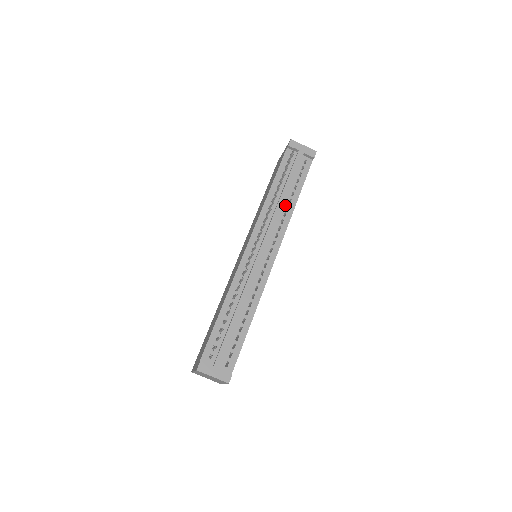
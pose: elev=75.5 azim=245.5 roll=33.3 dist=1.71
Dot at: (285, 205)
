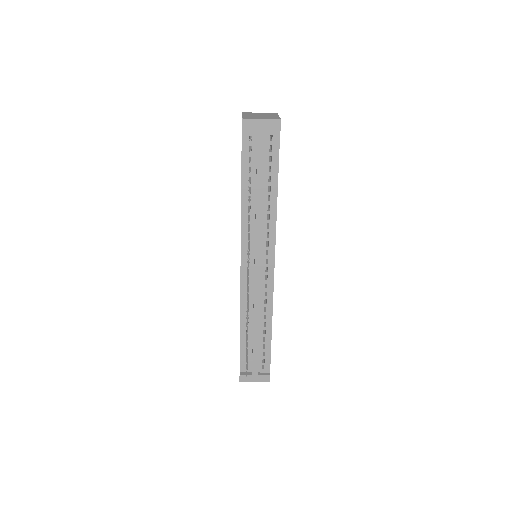
Dot at: (265, 206)
